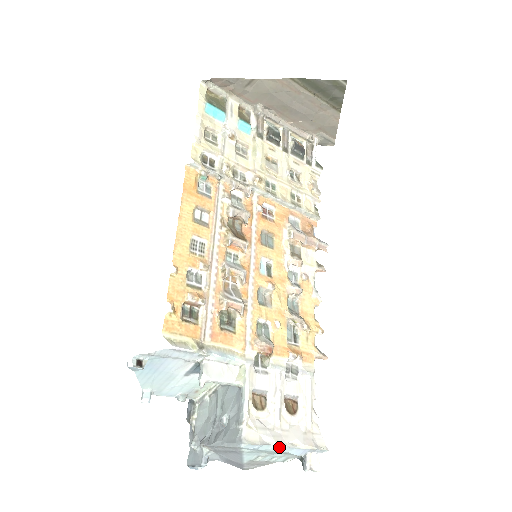
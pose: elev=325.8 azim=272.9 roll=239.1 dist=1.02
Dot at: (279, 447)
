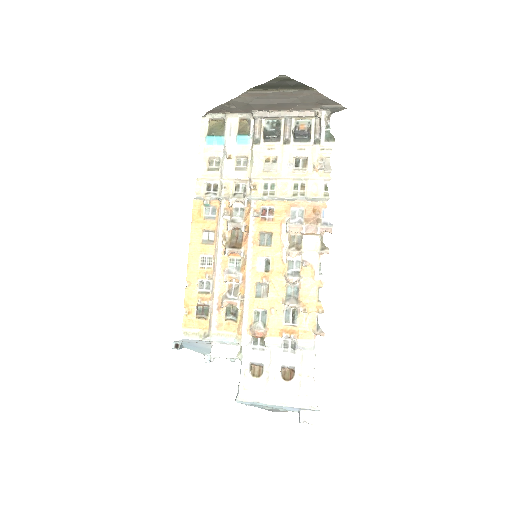
Dot at: (268, 405)
